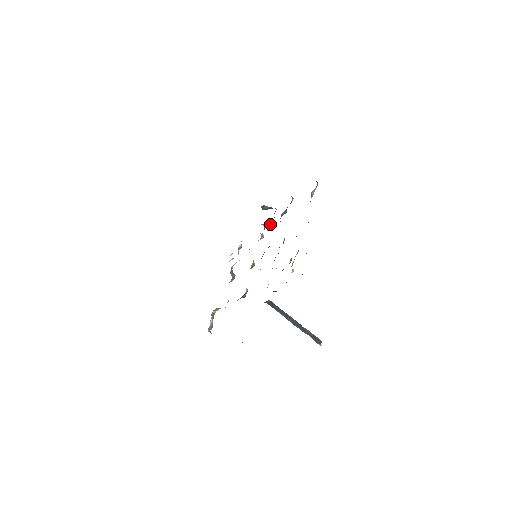
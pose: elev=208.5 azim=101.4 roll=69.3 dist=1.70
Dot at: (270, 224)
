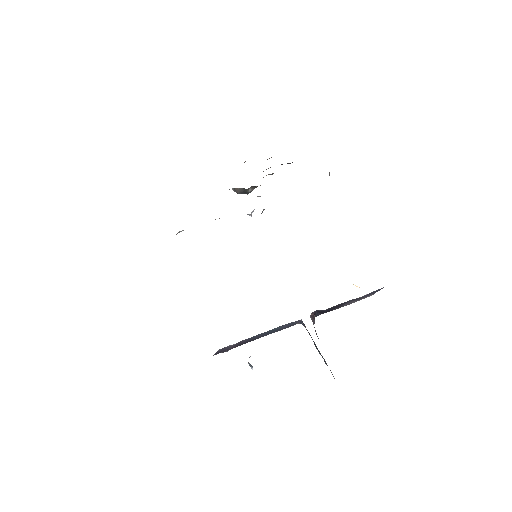
Dot at: (252, 211)
